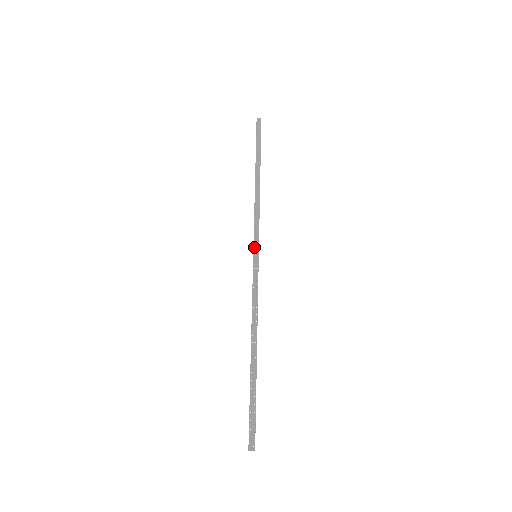
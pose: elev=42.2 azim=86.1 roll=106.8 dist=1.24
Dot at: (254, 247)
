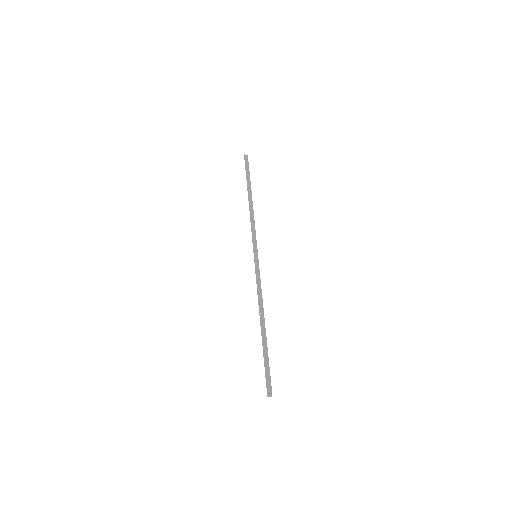
Dot at: (254, 249)
